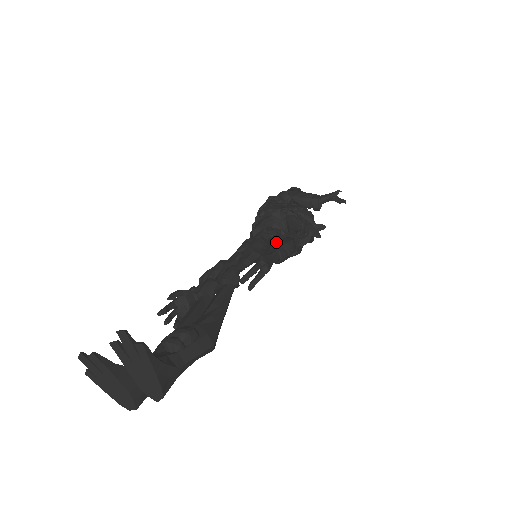
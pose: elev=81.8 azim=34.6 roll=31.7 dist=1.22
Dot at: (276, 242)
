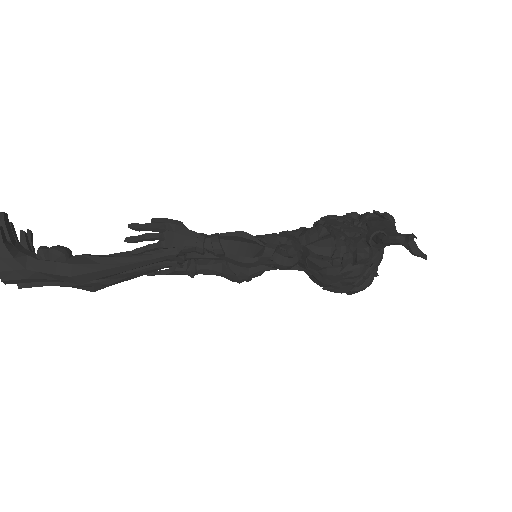
Dot at: occluded
